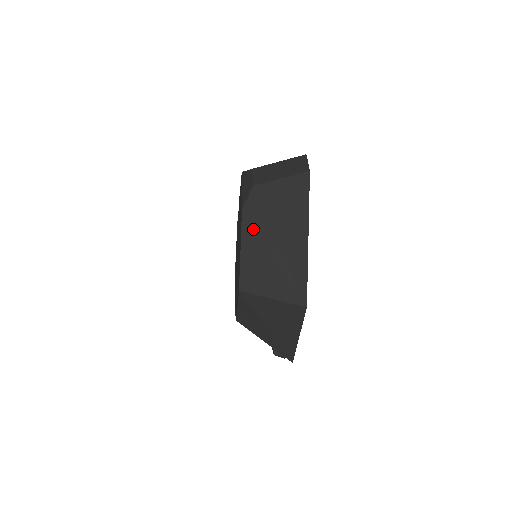
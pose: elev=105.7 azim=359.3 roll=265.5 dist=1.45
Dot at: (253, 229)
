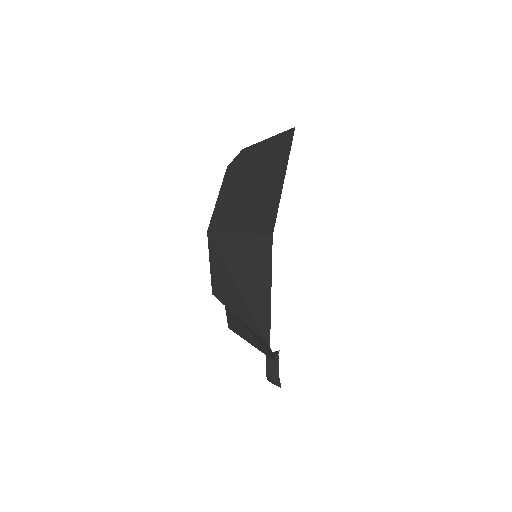
Dot at: (233, 179)
